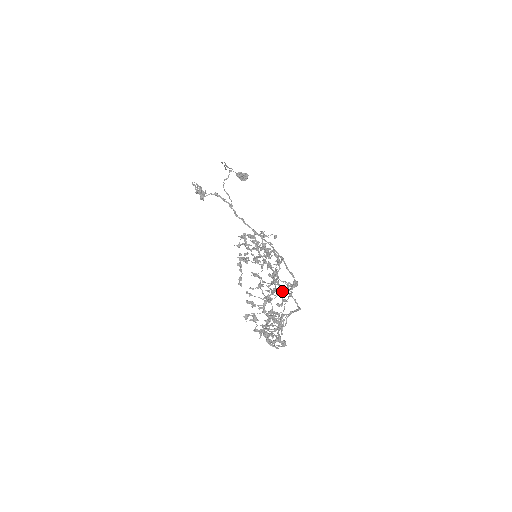
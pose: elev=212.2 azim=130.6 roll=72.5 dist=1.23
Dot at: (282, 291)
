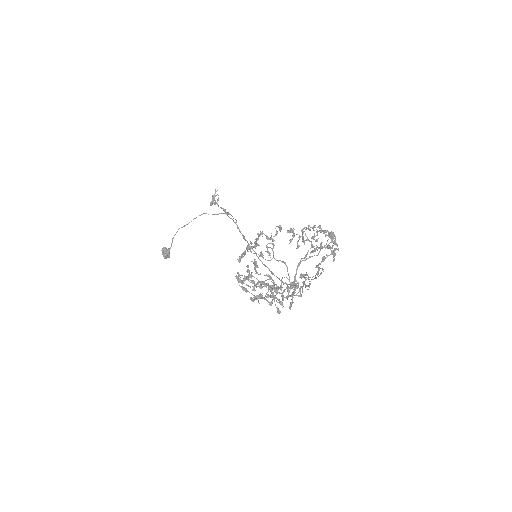
Dot at: occluded
